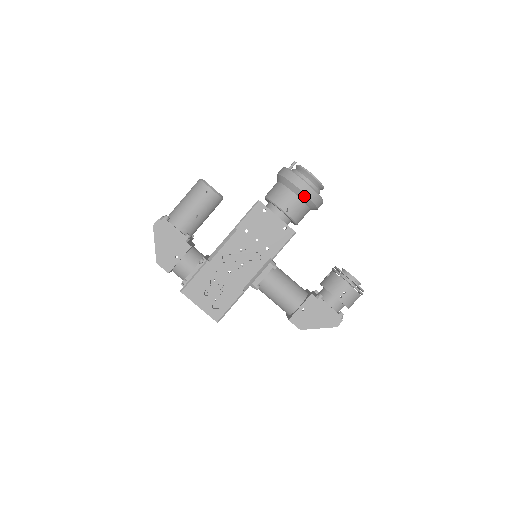
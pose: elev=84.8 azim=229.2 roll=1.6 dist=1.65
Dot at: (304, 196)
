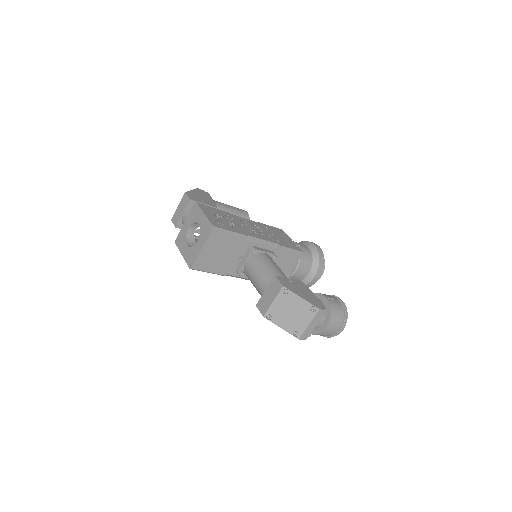
Dot at: (315, 249)
